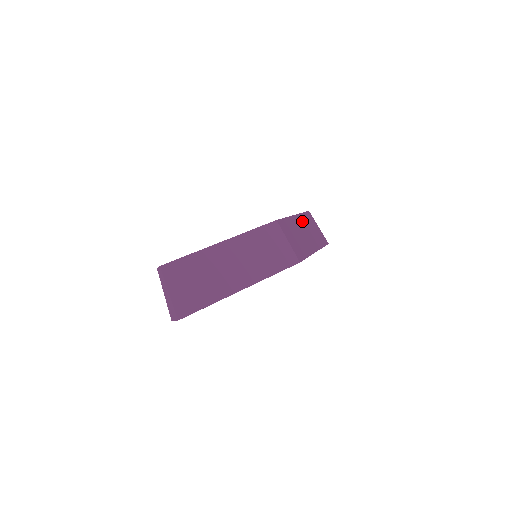
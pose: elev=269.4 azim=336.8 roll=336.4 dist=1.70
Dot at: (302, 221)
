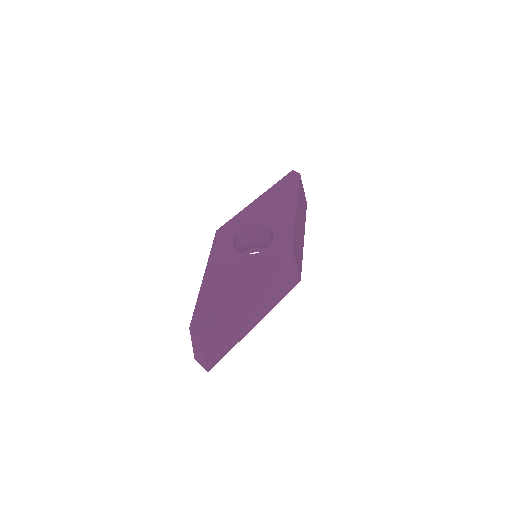
Dot at: (299, 206)
